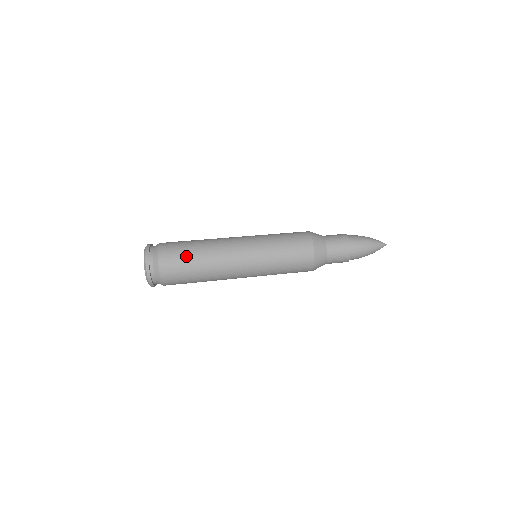
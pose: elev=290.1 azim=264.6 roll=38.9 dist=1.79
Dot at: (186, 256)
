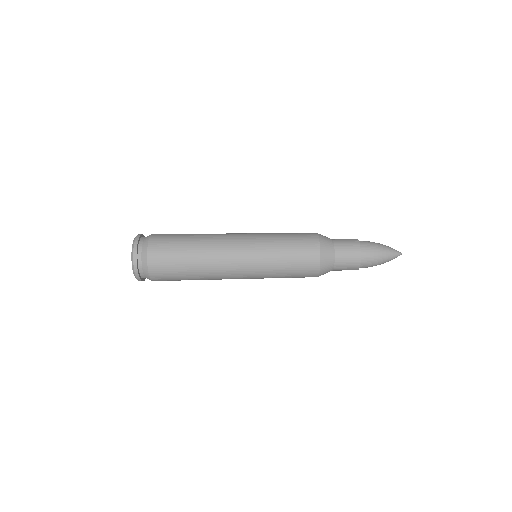
Dot at: (179, 241)
